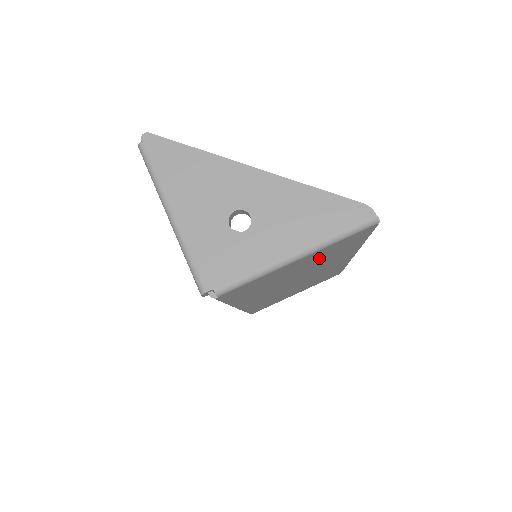
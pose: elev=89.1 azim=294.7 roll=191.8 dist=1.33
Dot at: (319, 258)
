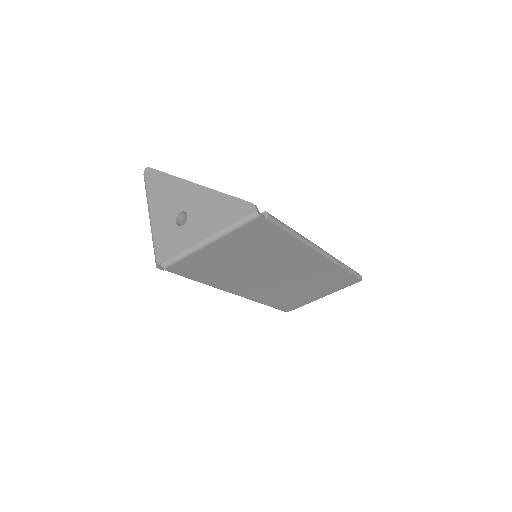
Dot at: (247, 247)
